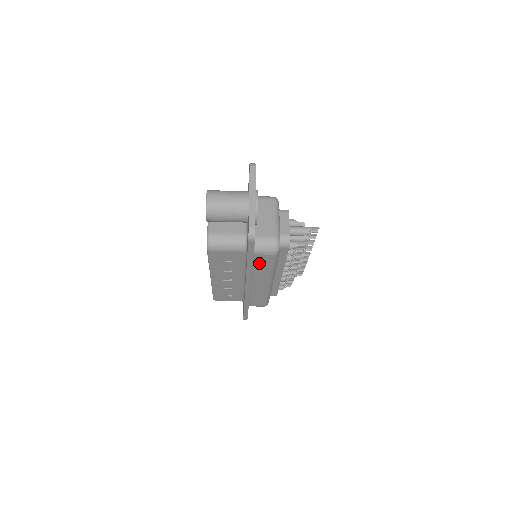
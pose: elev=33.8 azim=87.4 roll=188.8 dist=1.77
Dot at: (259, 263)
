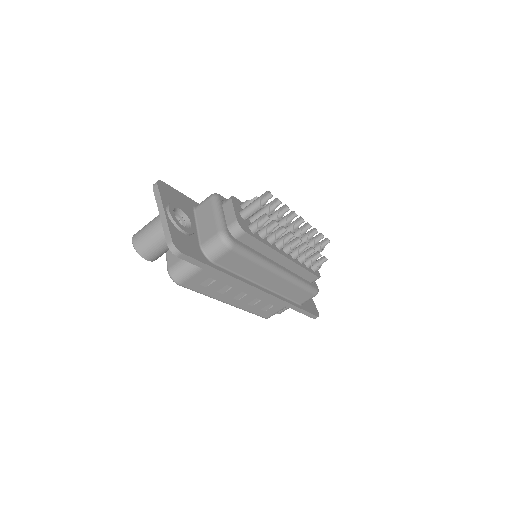
Dot at: (233, 265)
